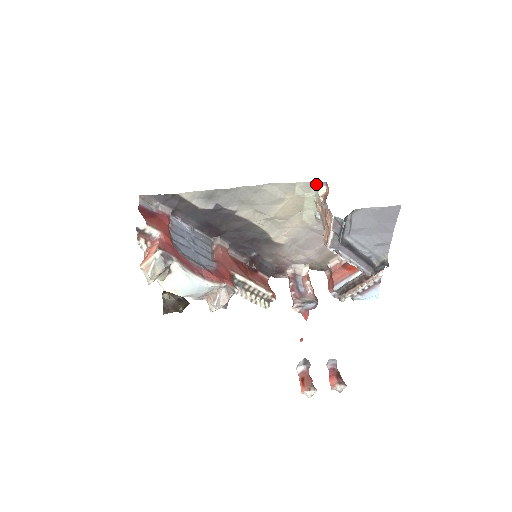
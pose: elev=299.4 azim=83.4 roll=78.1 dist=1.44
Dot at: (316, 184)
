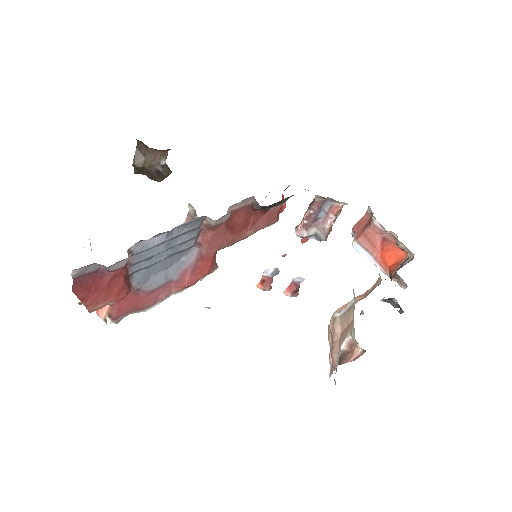
Dot at: (354, 339)
